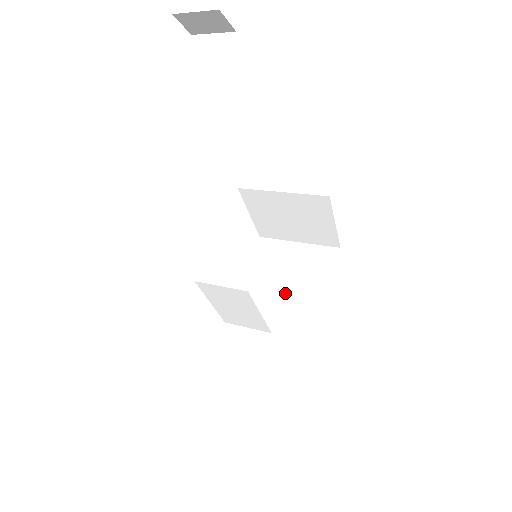
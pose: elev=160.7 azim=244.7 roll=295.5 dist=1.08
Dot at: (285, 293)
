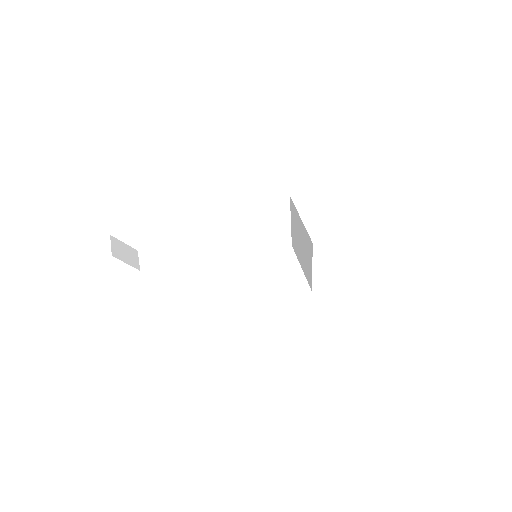
Dot at: (302, 251)
